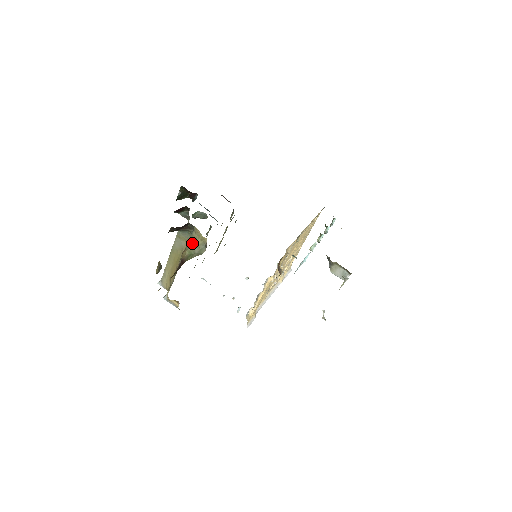
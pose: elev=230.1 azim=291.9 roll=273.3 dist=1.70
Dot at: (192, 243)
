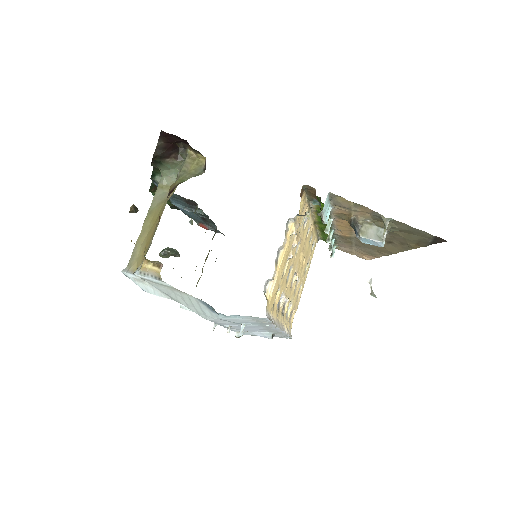
Dot at: (184, 171)
